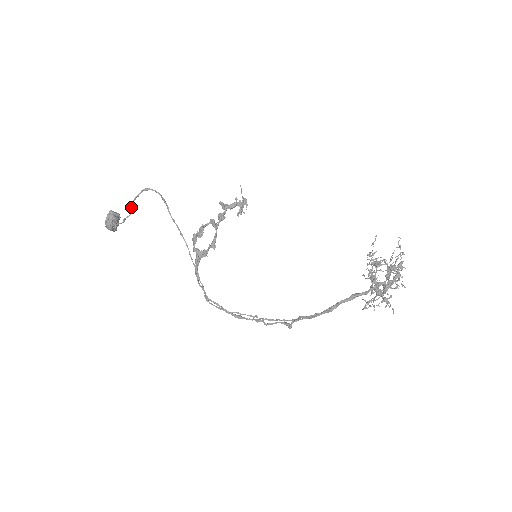
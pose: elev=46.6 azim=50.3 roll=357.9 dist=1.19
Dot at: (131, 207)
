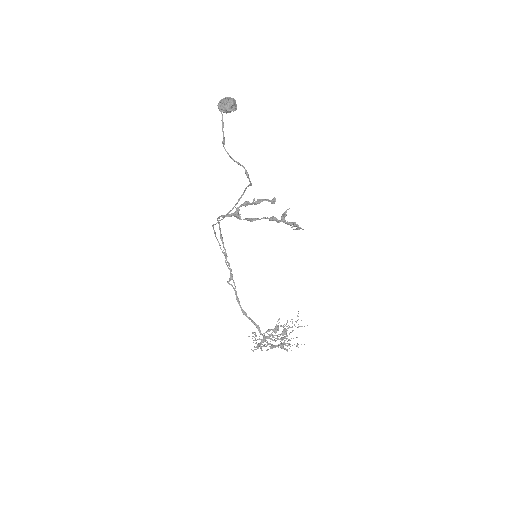
Dot at: (230, 157)
